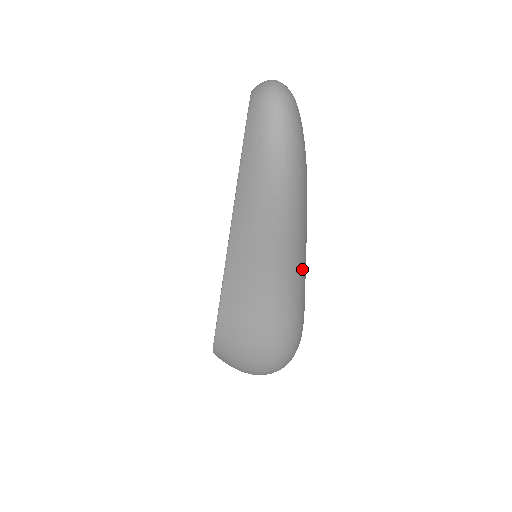
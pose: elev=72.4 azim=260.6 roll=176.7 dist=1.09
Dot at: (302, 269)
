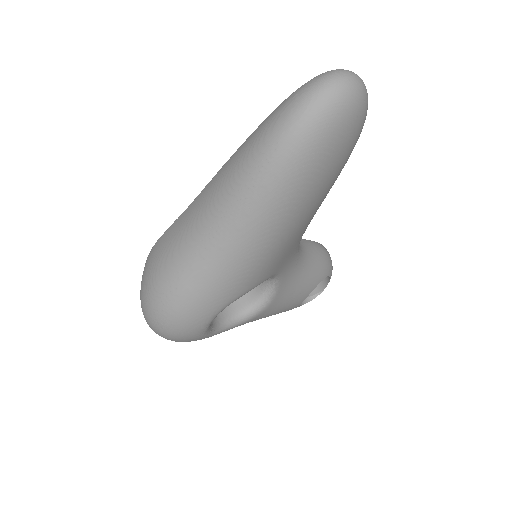
Dot at: (239, 258)
